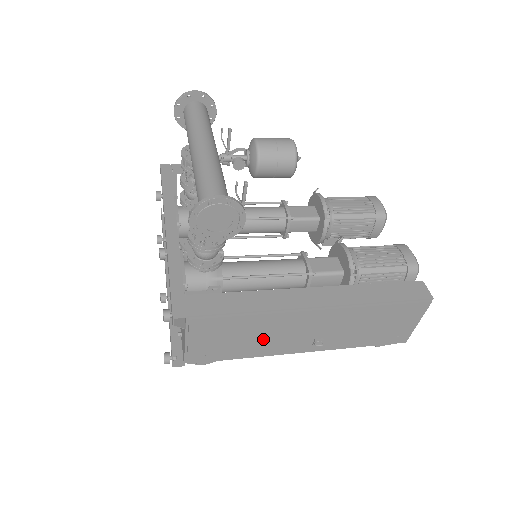
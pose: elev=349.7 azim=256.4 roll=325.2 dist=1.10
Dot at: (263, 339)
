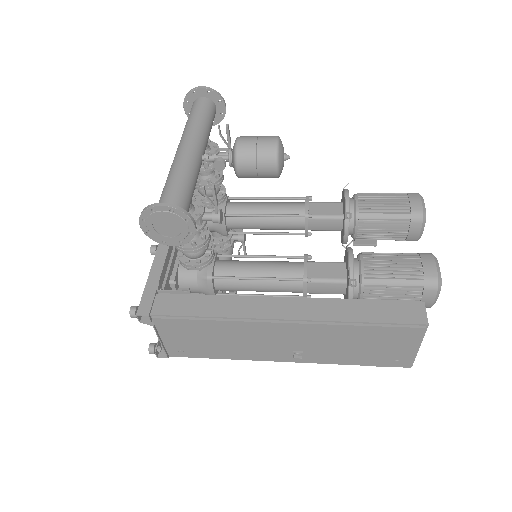
Dot at: (236, 344)
